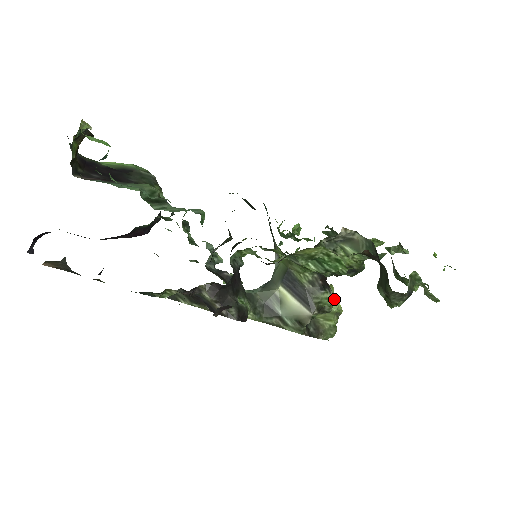
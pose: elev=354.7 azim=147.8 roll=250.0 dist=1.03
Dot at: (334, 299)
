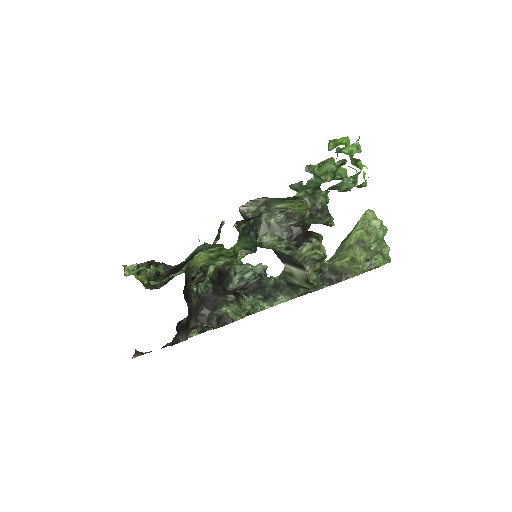
Dot at: (378, 220)
